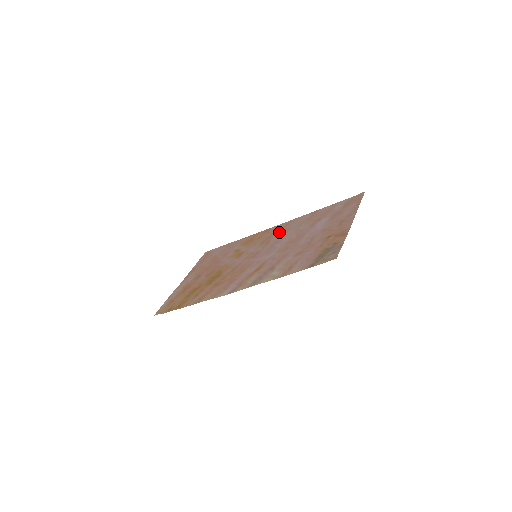
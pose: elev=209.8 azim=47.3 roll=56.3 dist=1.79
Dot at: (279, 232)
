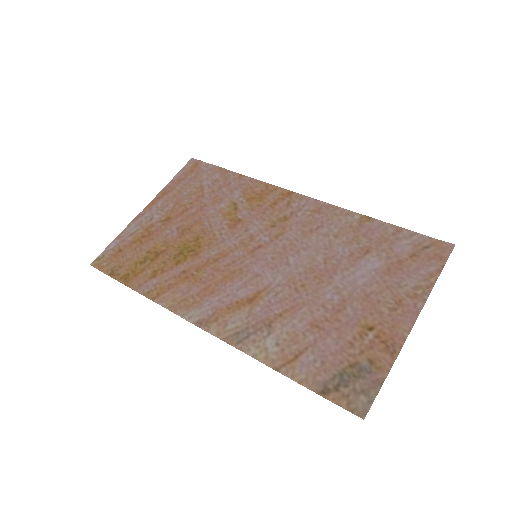
Dot at: (303, 221)
